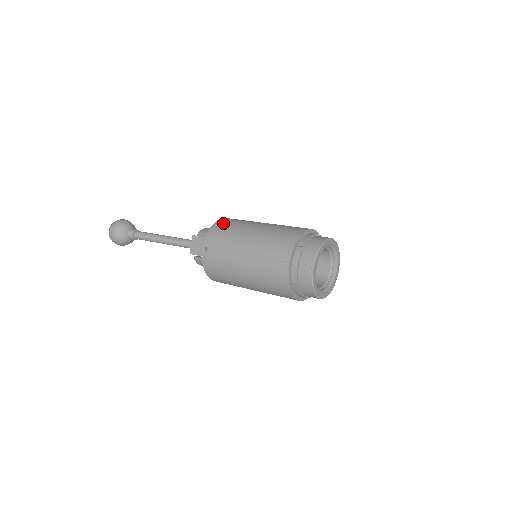
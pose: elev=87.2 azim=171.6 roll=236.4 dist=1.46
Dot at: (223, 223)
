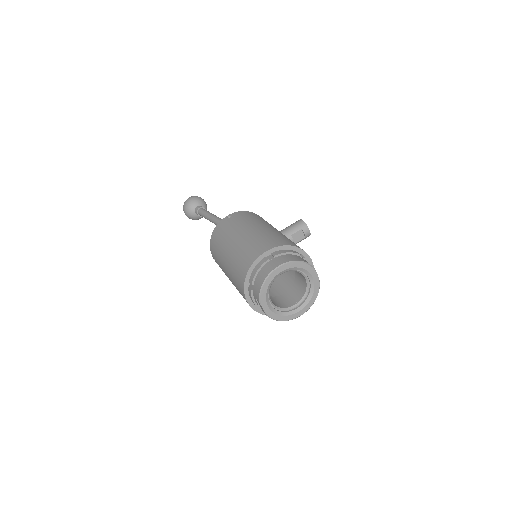
Dot at: (216, 234)
